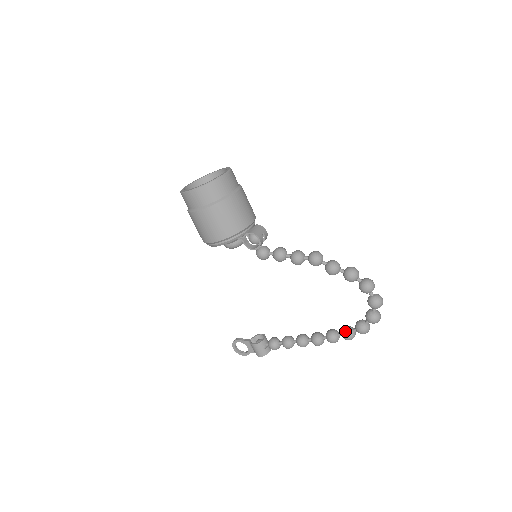
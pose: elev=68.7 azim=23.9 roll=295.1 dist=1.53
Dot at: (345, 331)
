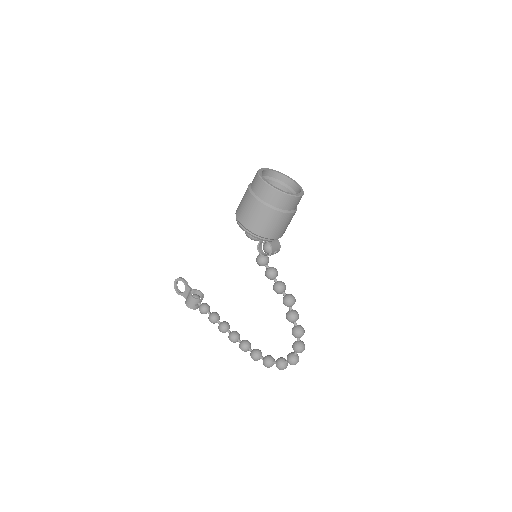
Dot at: (256, 352)
